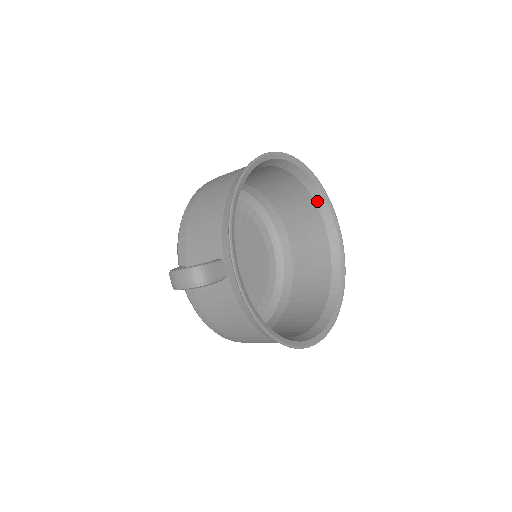
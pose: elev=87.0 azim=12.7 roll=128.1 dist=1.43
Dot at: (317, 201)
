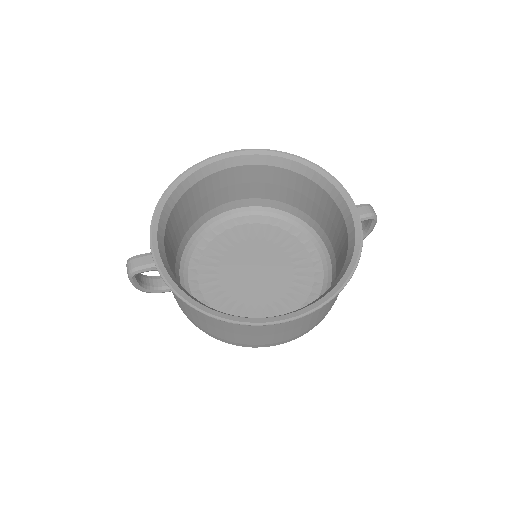
Dot at: (316, 181)
